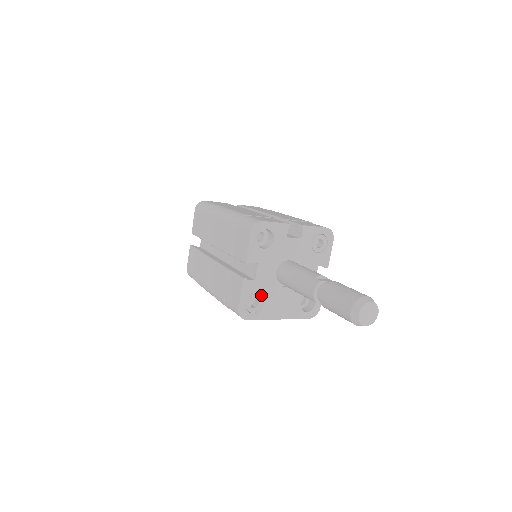
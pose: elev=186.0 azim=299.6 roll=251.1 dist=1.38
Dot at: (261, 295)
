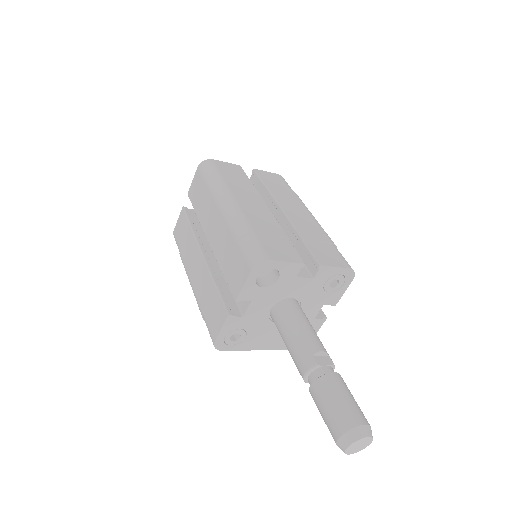
Dot at: (246, 329)
